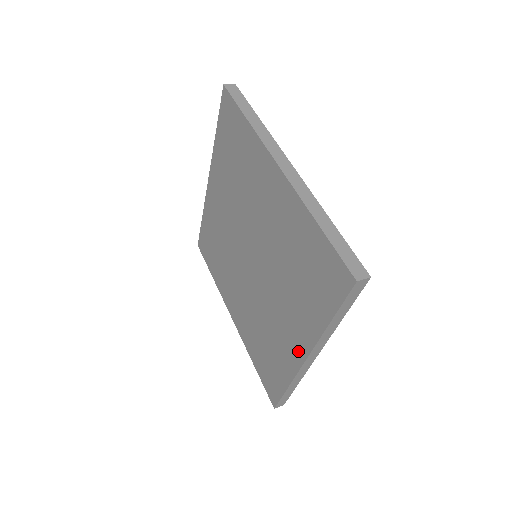
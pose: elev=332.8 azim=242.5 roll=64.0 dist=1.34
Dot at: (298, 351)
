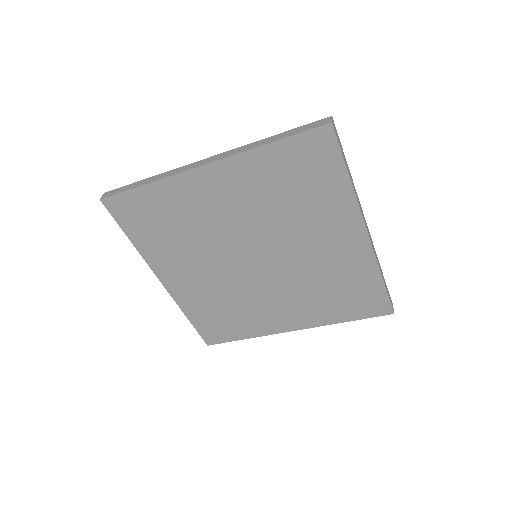
Dot at: (357, 240)
